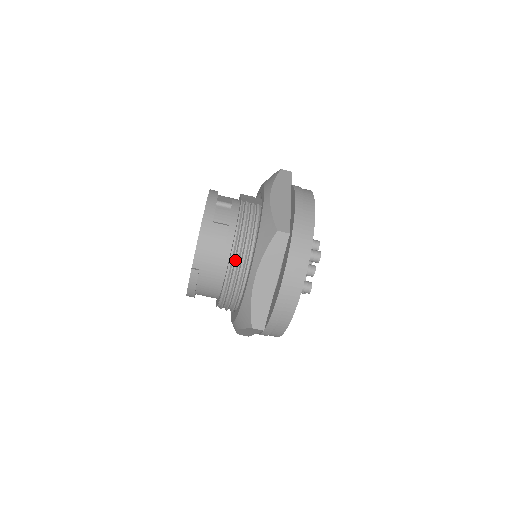
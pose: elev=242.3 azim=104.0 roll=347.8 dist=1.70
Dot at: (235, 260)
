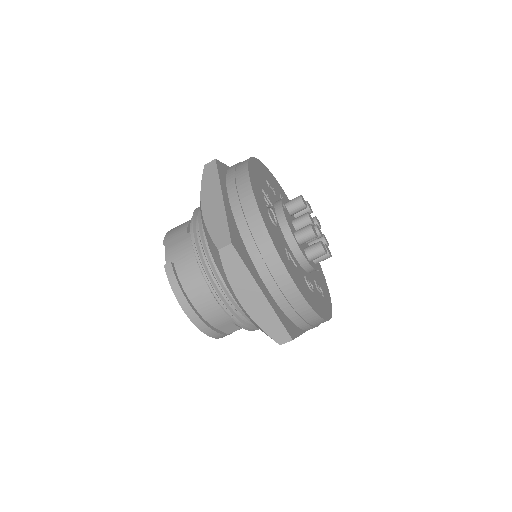
Dot at: (195, 226)
